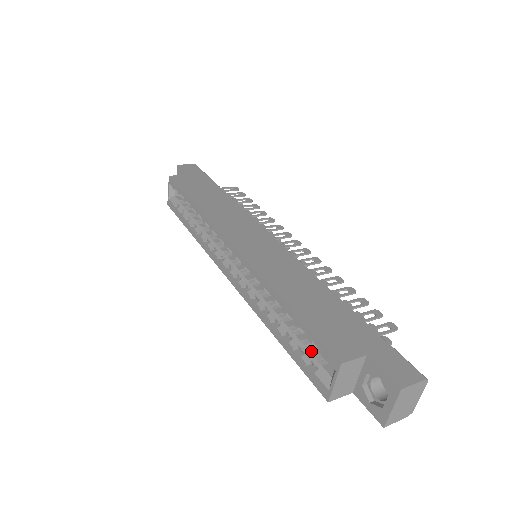
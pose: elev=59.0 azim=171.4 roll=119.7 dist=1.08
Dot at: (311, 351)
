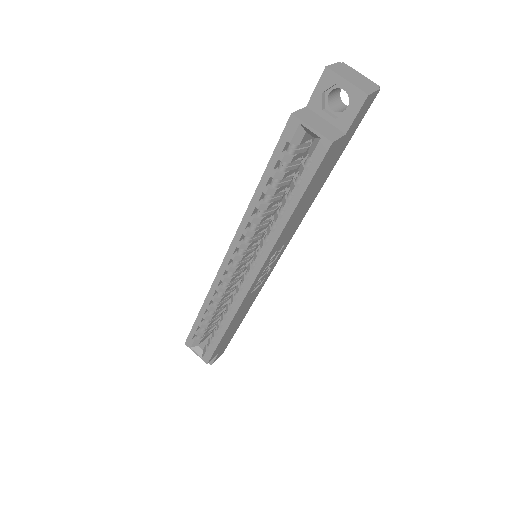
Dot at: (300, 167)
